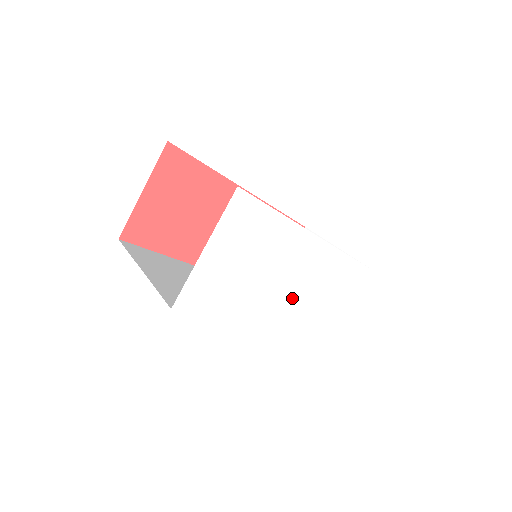
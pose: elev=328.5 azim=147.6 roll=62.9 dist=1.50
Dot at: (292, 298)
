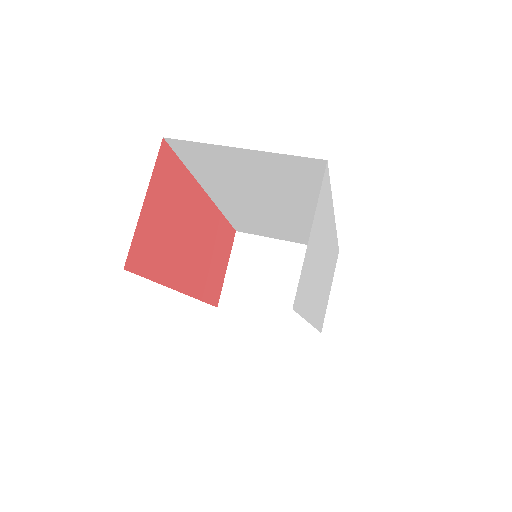
Dot at: (320, 282)
